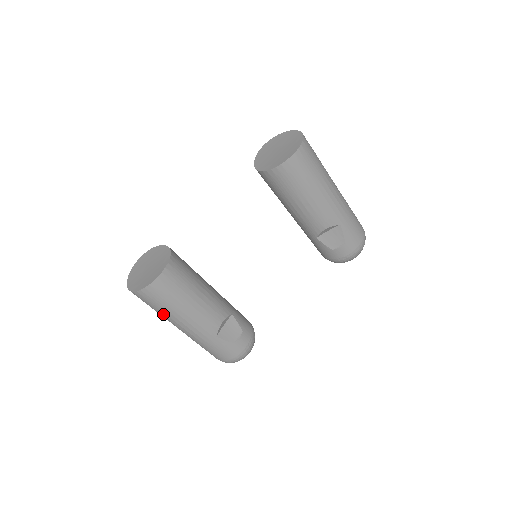
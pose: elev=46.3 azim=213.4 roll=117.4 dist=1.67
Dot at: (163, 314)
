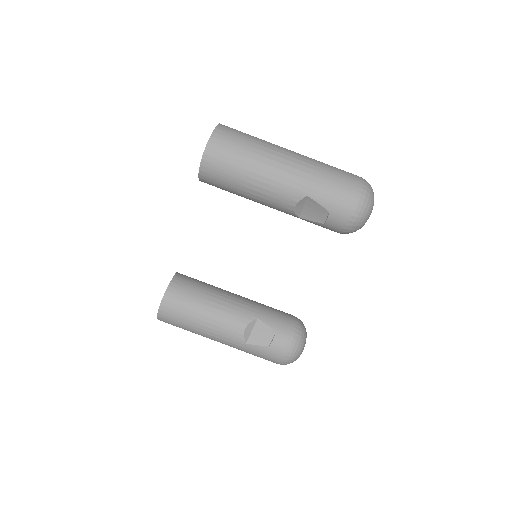
Dot at: (192, 332)
